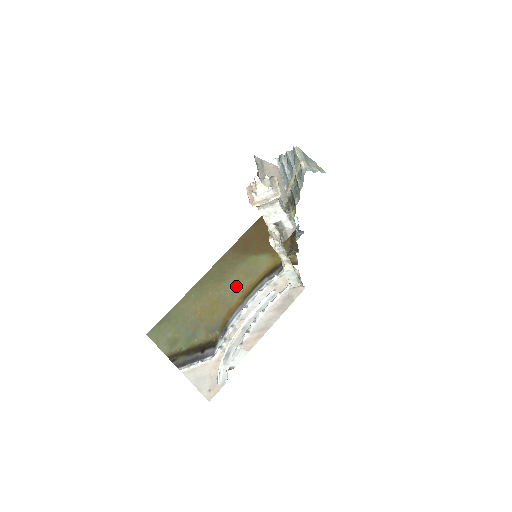
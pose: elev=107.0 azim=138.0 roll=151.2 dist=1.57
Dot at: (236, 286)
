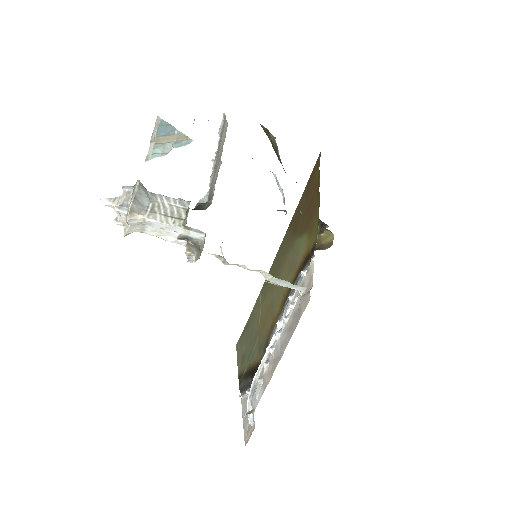
Dot at: occluded
